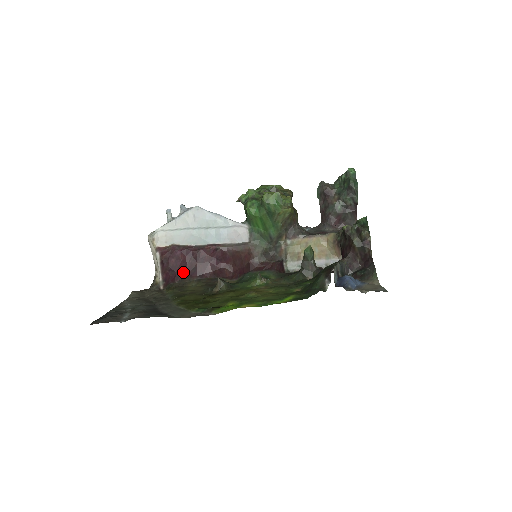
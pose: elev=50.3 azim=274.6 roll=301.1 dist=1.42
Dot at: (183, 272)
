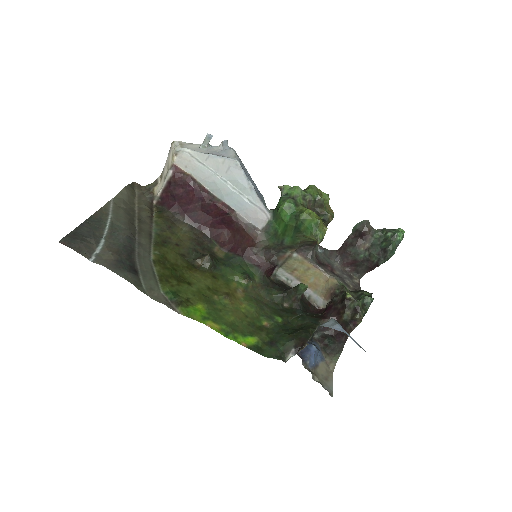
Dot at: (183, 208)
